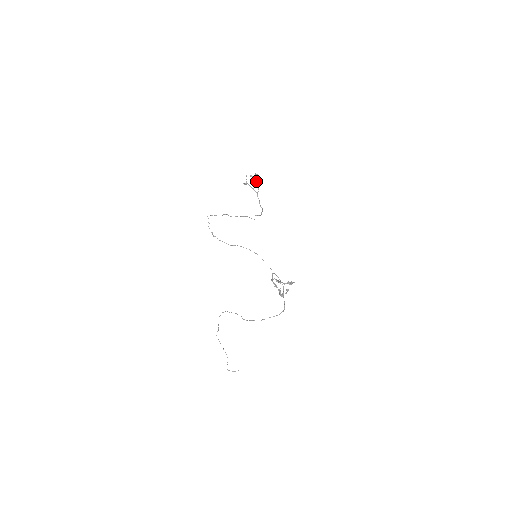
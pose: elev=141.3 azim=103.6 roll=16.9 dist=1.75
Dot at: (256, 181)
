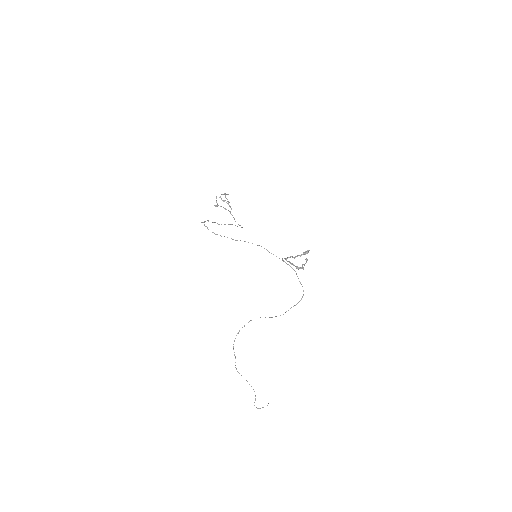
Dot at: occluded
